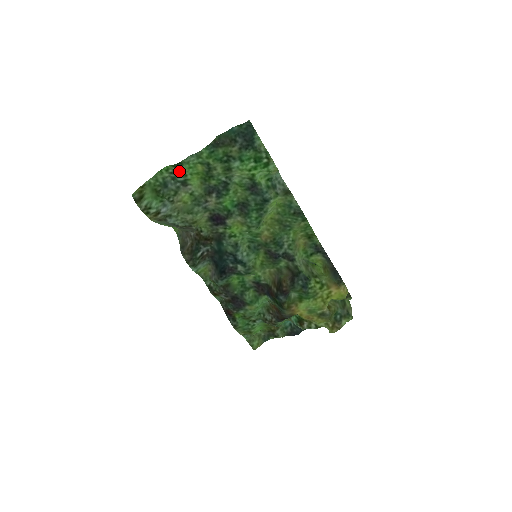
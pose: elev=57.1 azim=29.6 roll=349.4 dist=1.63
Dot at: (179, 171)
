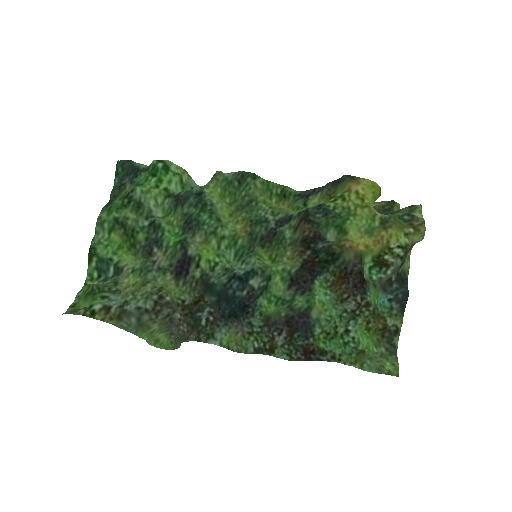
Dot at: (99, 260)
